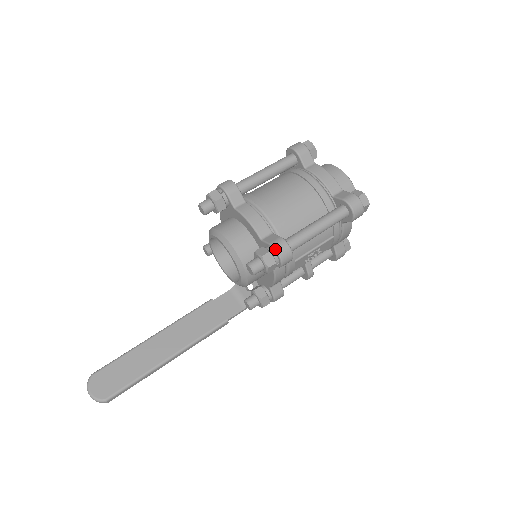
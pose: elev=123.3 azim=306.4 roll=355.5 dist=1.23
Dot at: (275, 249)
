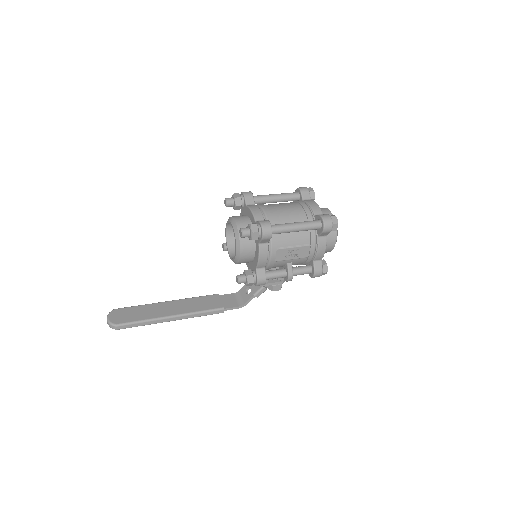
Dot at: (261, 223)
